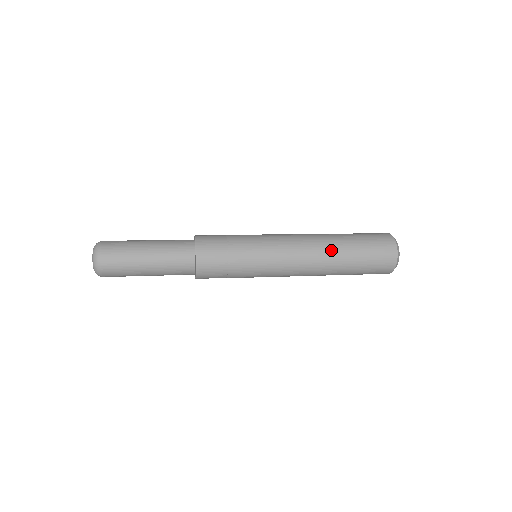
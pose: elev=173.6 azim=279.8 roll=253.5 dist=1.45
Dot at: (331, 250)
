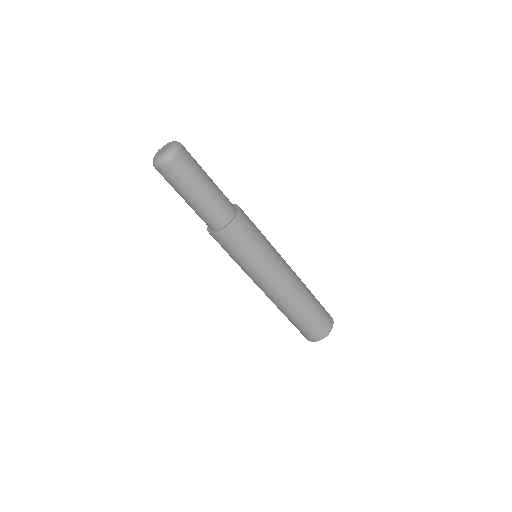
Dot at: (305, 288)
